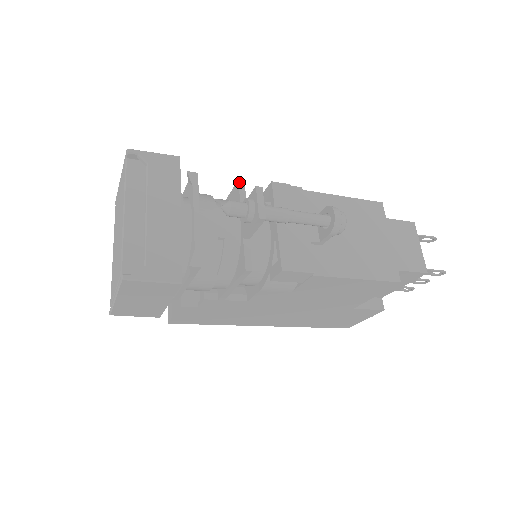
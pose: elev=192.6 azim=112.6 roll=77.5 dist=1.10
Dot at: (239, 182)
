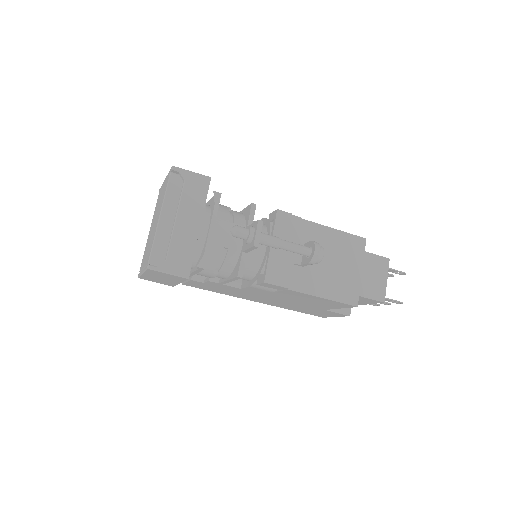
Dot at: (252, 205)
